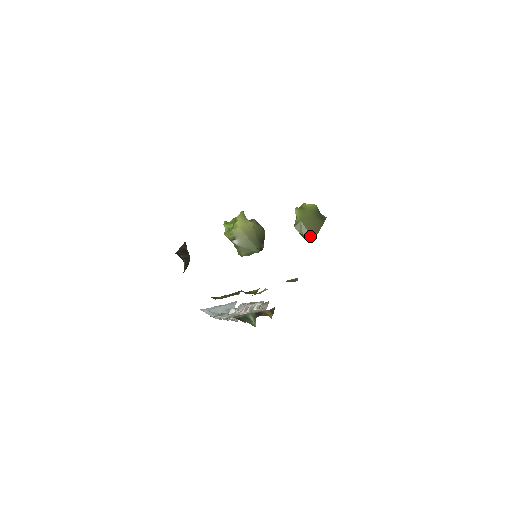
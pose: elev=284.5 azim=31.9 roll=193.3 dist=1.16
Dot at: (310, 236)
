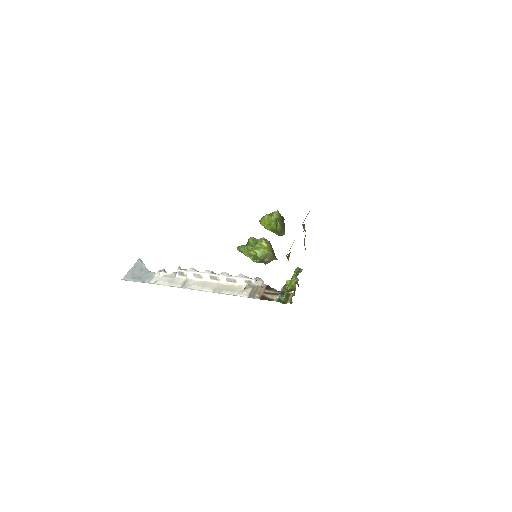
Dot at: (284, 234)
